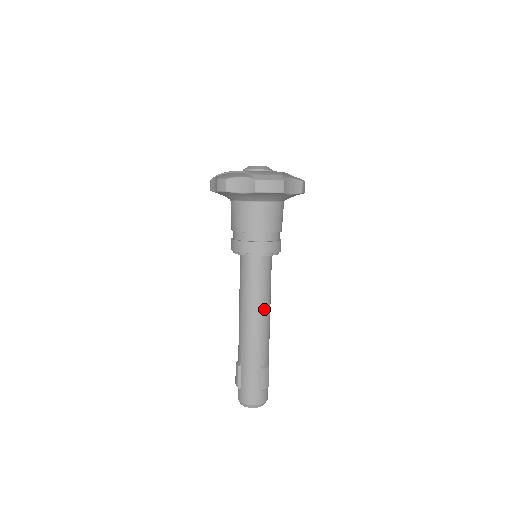
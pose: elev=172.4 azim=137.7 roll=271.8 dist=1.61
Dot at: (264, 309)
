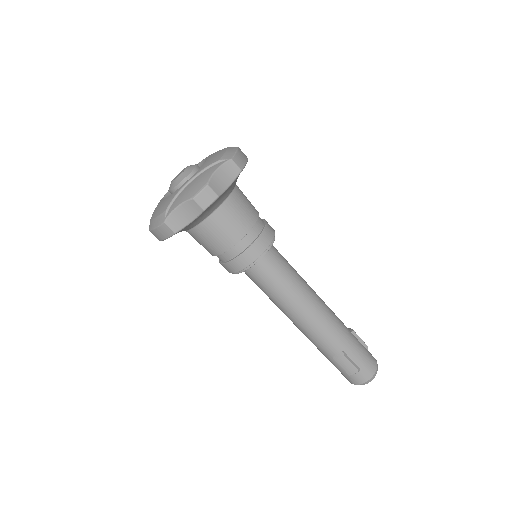
Dot at: (309, 286)
